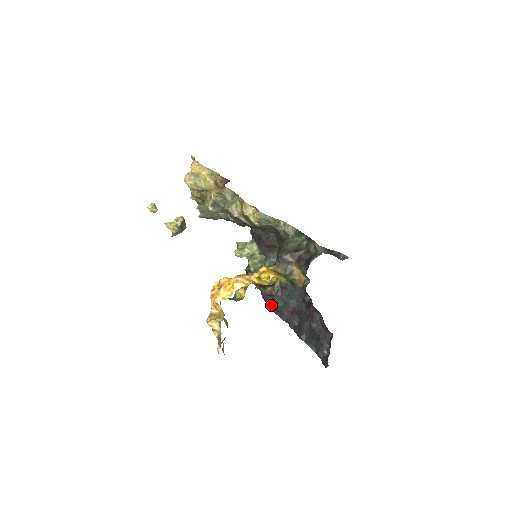
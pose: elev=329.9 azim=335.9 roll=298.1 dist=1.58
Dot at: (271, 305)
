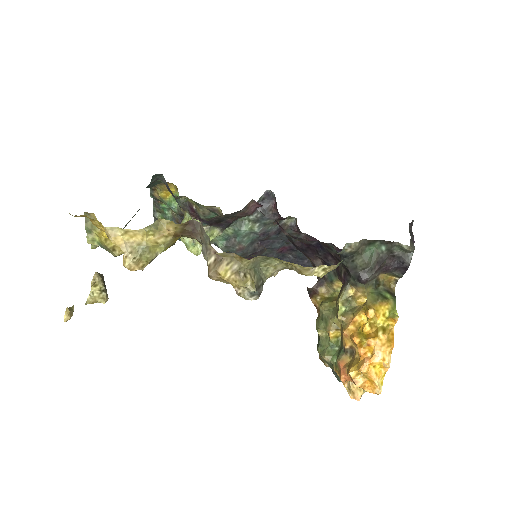
Dot at: (250, 258)
